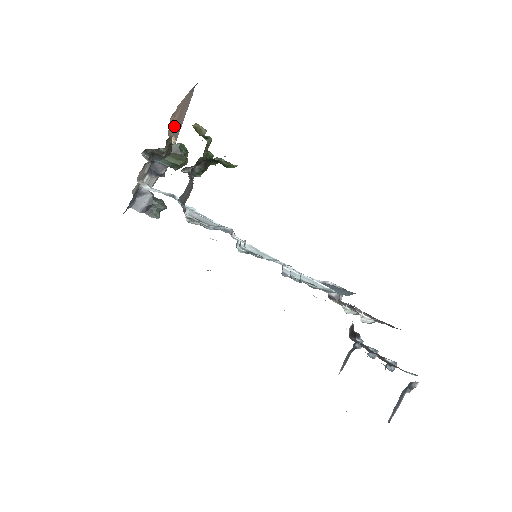
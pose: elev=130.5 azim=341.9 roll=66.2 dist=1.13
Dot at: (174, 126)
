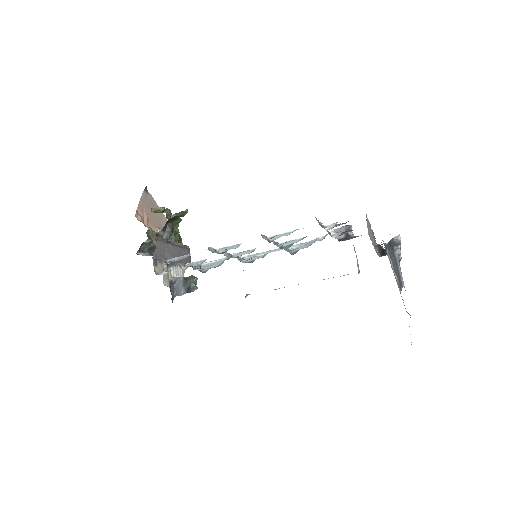
Dot at: (154, 223)
